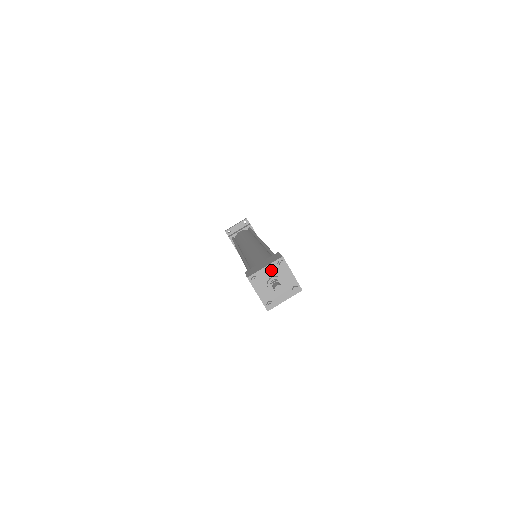
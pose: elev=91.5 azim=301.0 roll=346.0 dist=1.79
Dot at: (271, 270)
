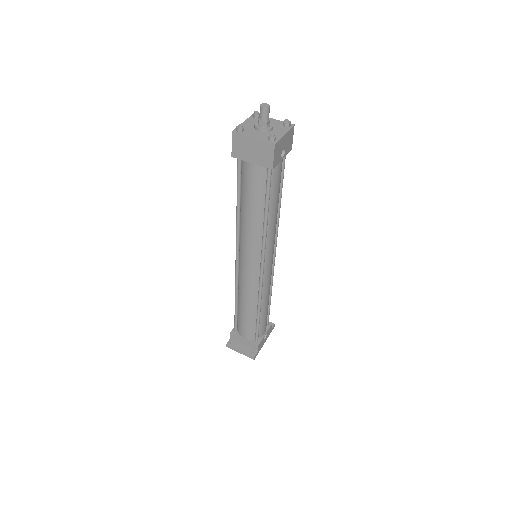
Dot at: (275, 123)
